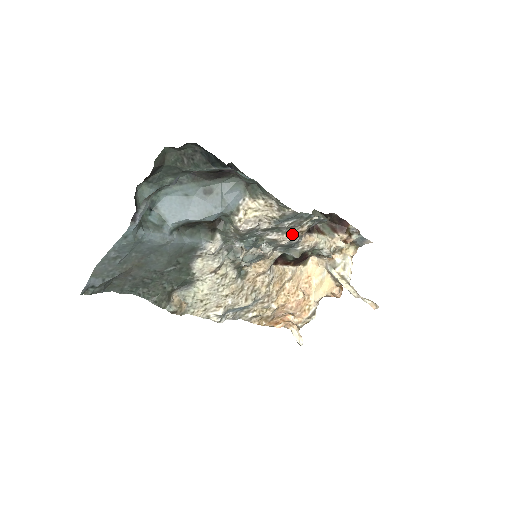
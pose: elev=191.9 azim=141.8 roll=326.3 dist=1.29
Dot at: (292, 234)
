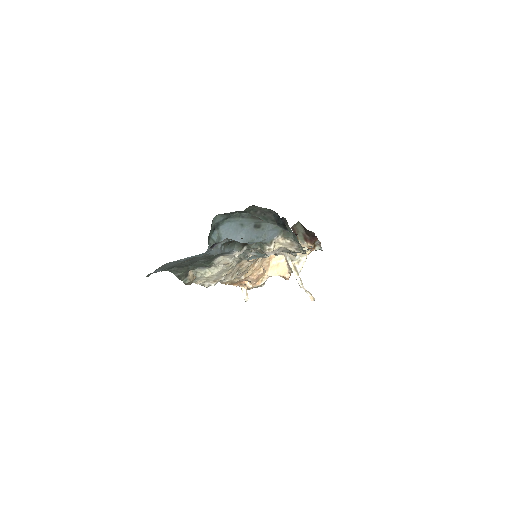
Dot at: occluded
